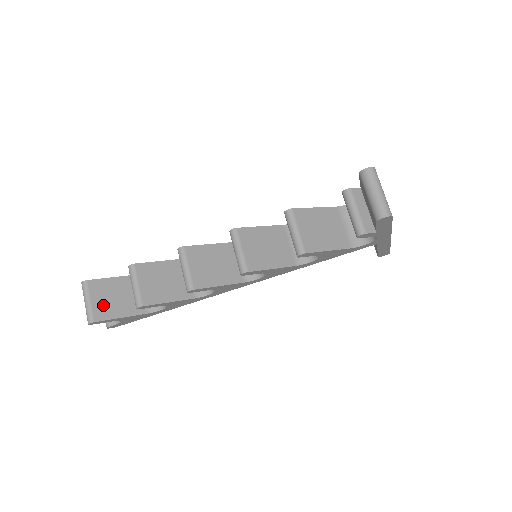
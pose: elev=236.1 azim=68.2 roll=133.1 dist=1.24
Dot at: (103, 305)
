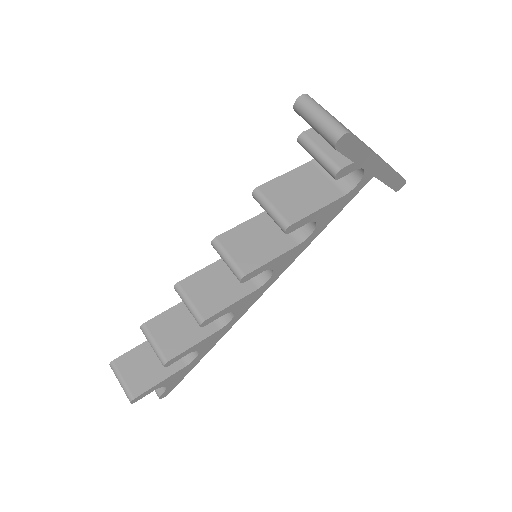
Dot at: (137, 378)
